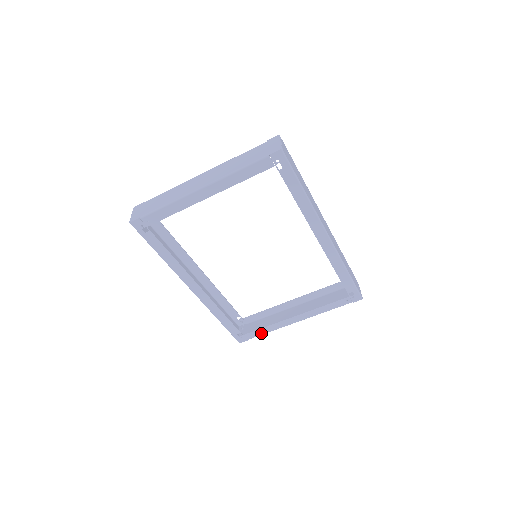
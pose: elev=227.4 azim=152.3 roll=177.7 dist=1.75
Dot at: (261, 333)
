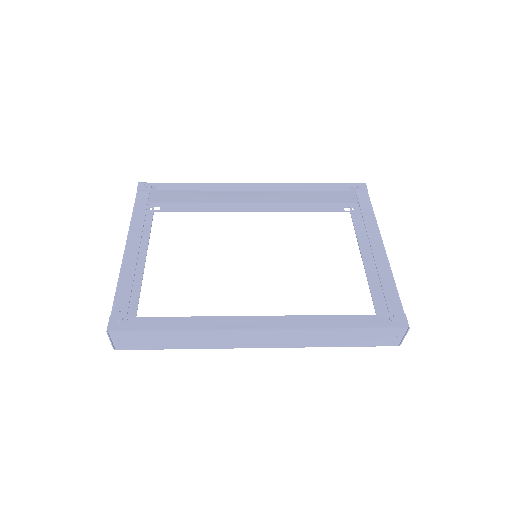
Dot at: (362, 226)
